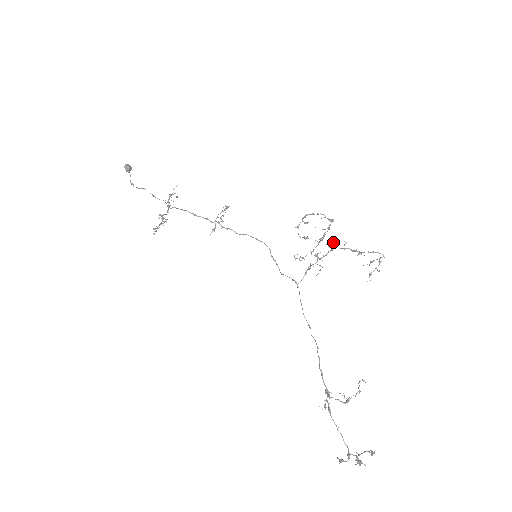
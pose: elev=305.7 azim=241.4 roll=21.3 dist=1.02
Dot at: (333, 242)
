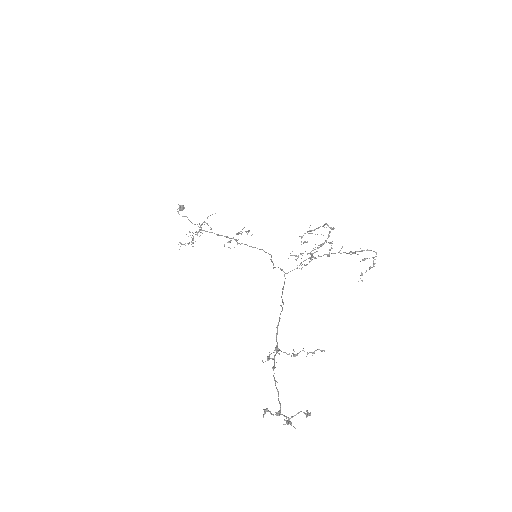
Dot at: (329, 242)
